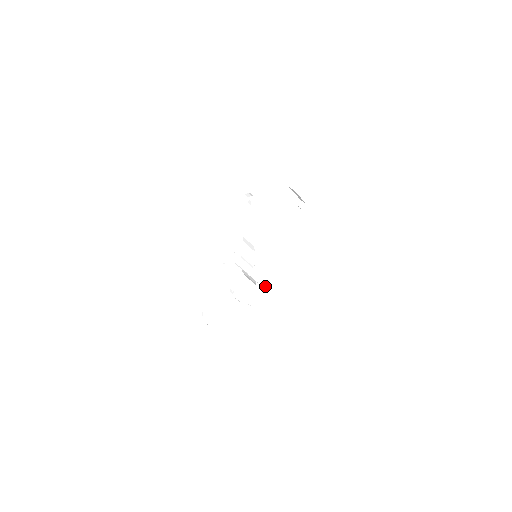
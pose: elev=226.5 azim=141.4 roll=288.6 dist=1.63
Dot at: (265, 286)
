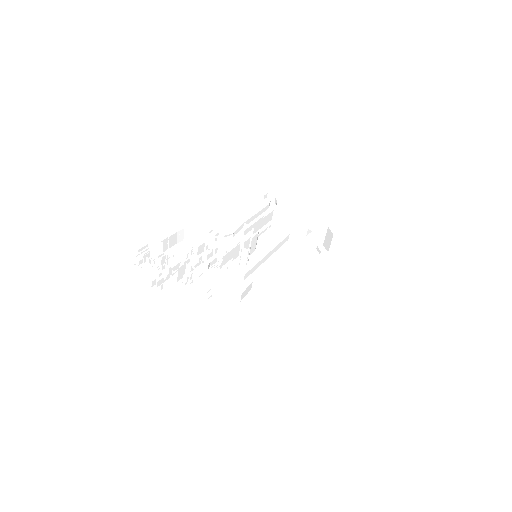
Dot at: (256, 291)
